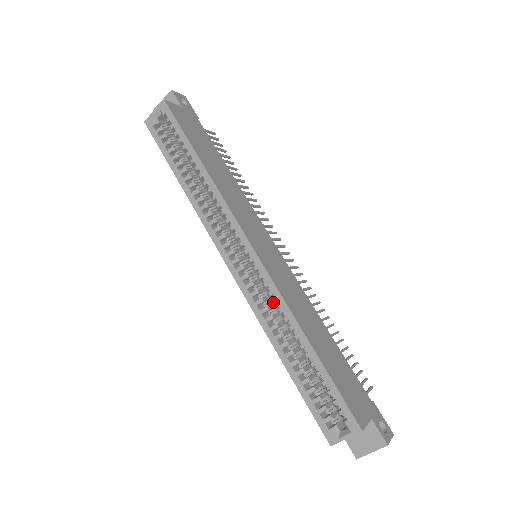
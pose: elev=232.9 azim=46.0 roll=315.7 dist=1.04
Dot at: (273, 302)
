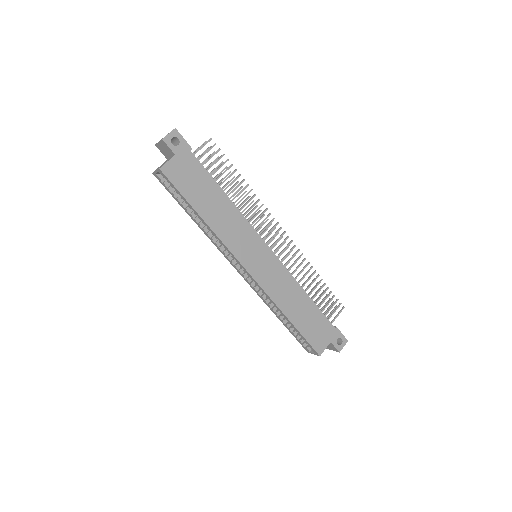
Dot at: (266, 296)
